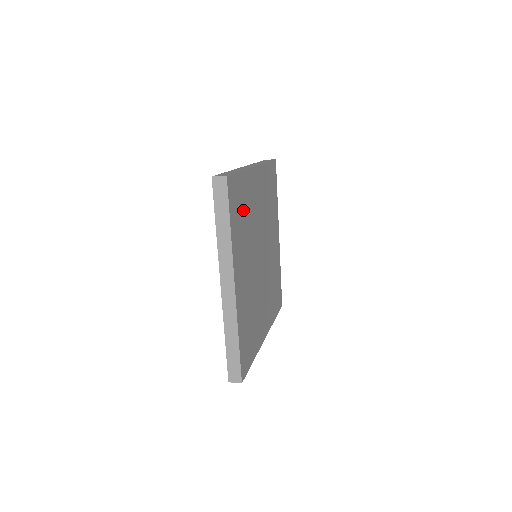
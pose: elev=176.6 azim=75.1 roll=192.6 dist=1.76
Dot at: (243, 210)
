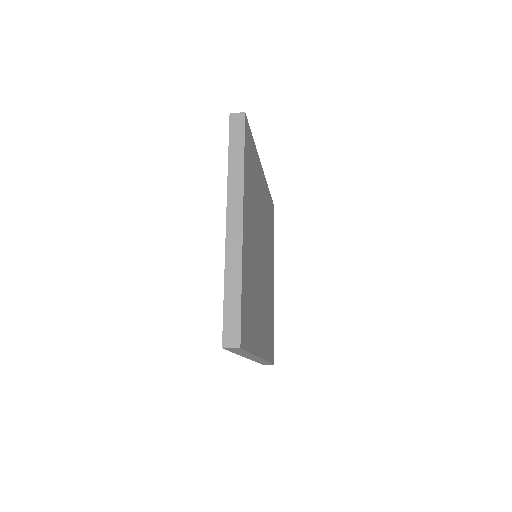
Dot at: (253, 174)
